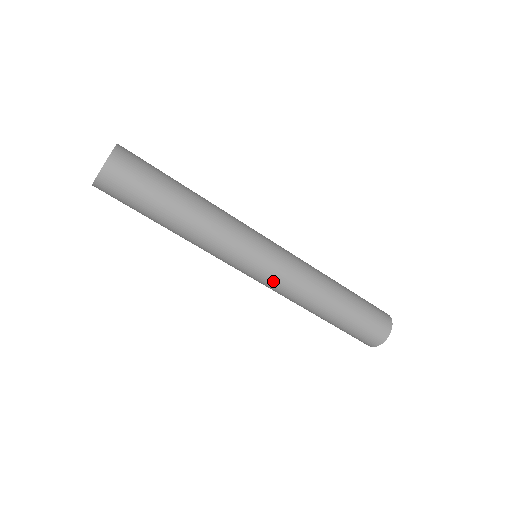
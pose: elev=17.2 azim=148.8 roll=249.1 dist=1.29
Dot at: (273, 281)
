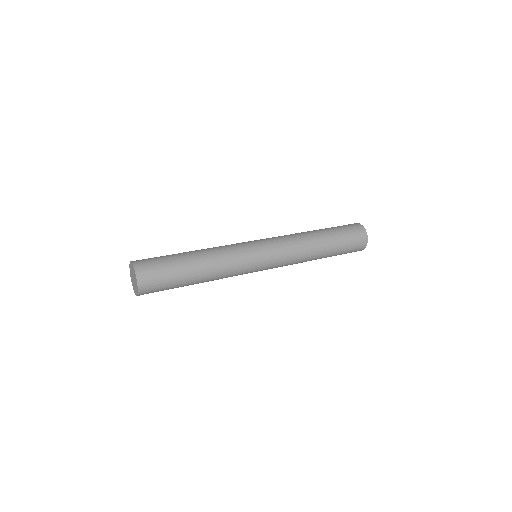
Dot at: (278, 253)
